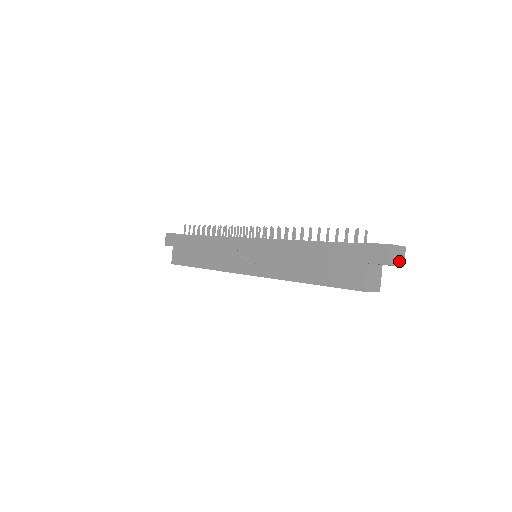
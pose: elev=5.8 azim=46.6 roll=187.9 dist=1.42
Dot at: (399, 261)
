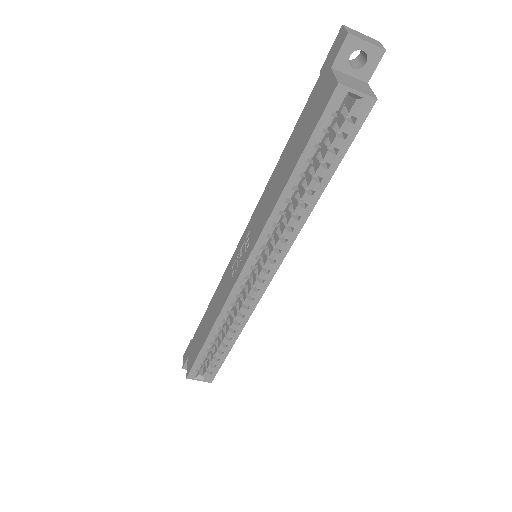
Dot at: (371, 42)
